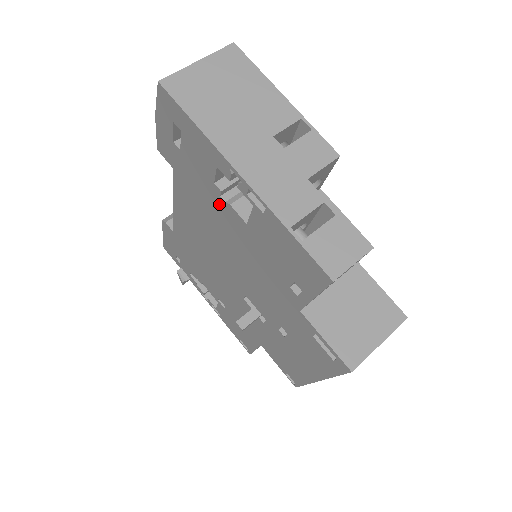
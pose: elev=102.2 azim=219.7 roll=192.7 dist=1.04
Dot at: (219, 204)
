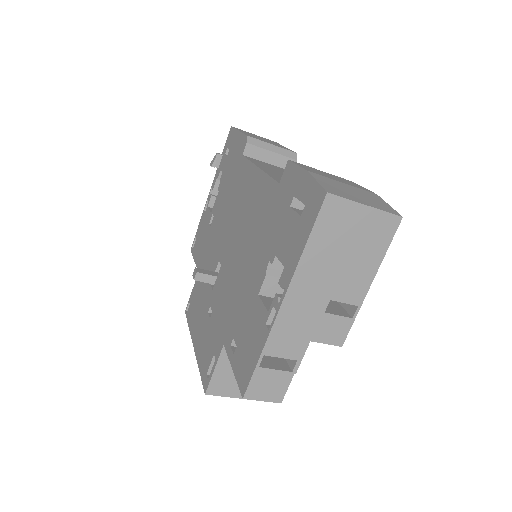
Dot at: (265, 256)
